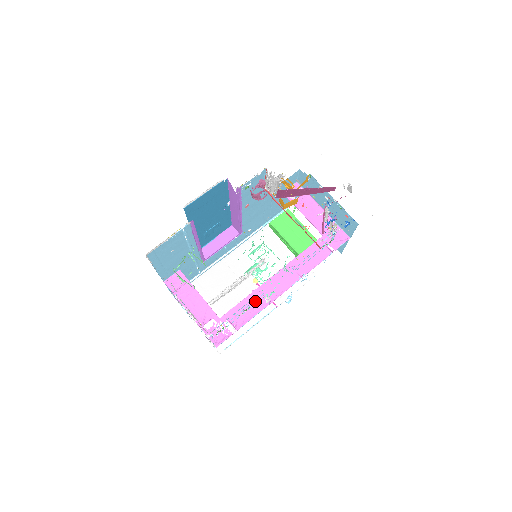
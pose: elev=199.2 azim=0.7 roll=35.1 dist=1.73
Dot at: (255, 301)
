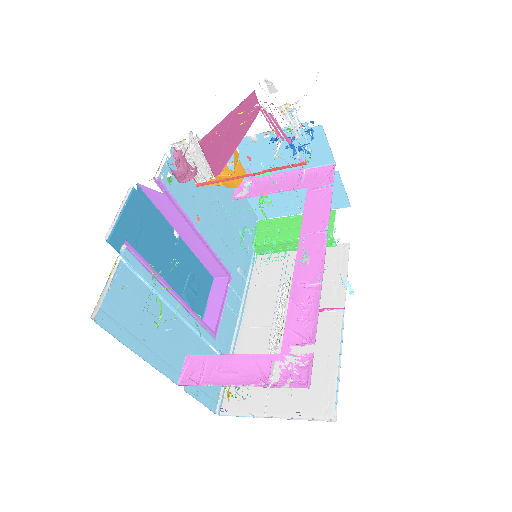
Dot at: (302, 297)
